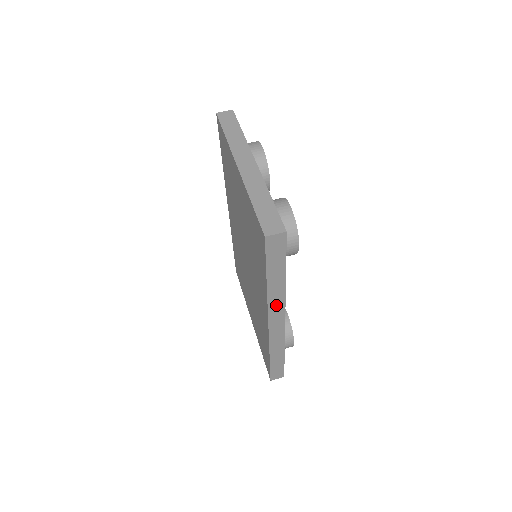
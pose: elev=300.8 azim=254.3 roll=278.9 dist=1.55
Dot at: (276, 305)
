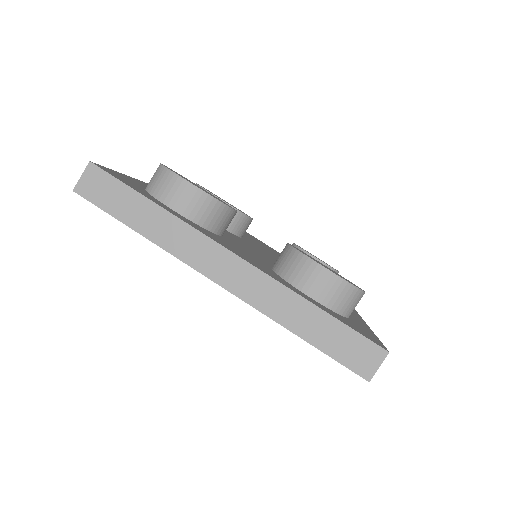
Dot at: occluded
